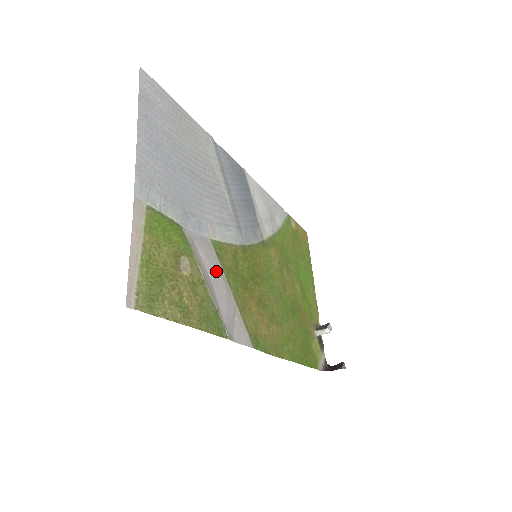
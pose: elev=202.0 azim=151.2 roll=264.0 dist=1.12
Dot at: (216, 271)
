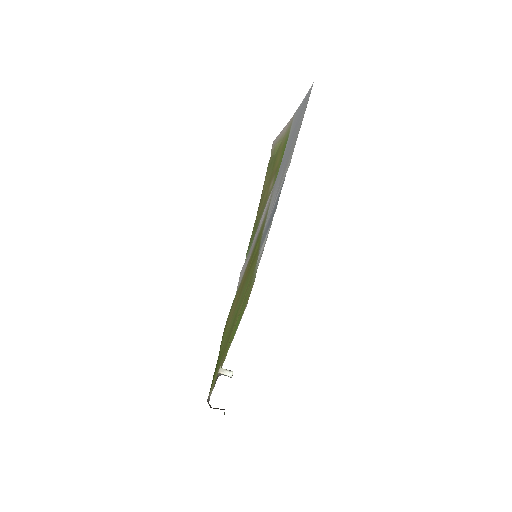
Dot at: (263, 218)
